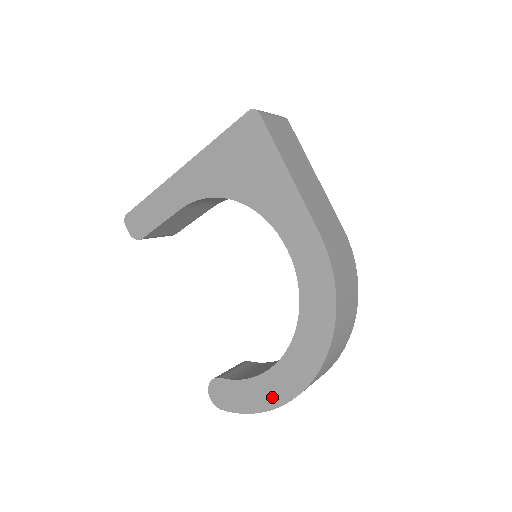
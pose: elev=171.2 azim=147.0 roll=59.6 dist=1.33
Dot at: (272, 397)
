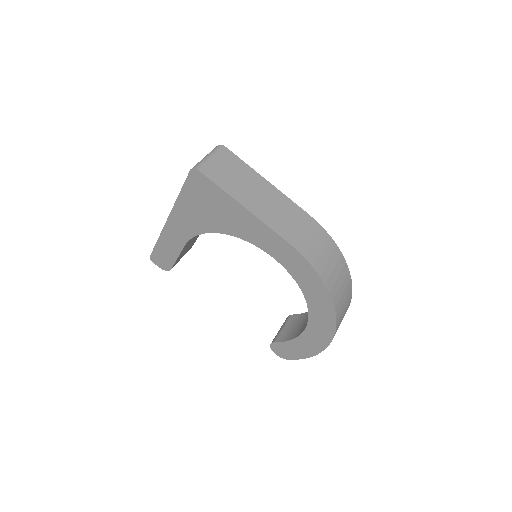
Dot at: (315, 347)
